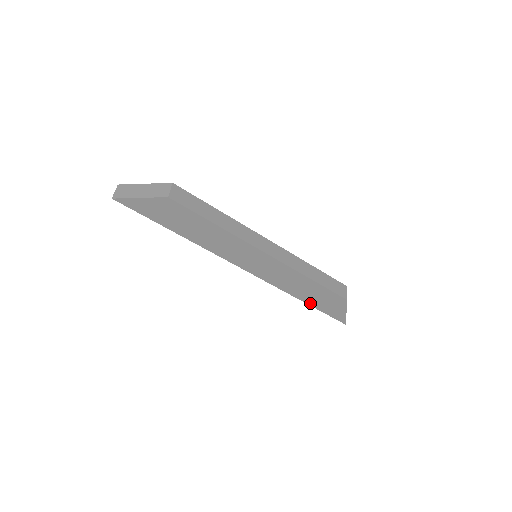
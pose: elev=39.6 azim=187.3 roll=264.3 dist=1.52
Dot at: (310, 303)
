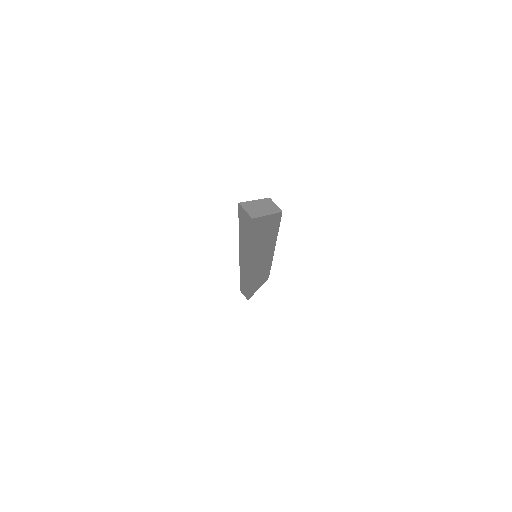
Dot at: (250, 288)
